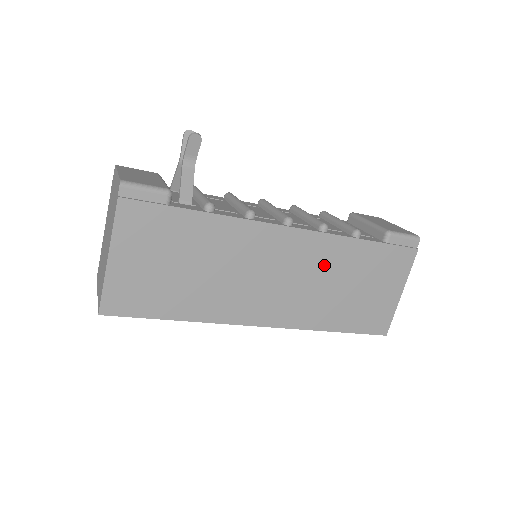
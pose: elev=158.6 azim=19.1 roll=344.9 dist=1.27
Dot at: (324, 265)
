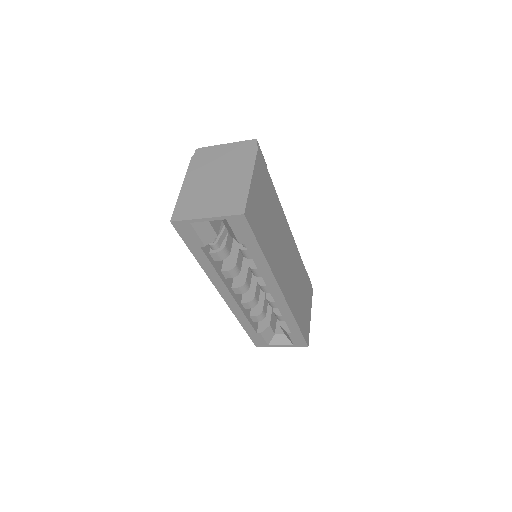
Dot at: (296, 269)
